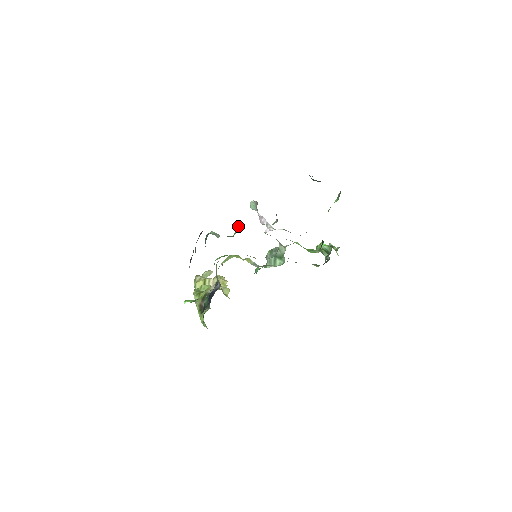
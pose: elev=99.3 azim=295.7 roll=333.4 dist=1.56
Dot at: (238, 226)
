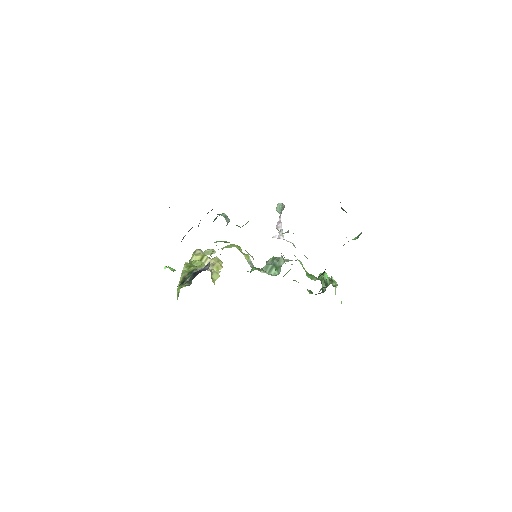
Dot at: occluded
